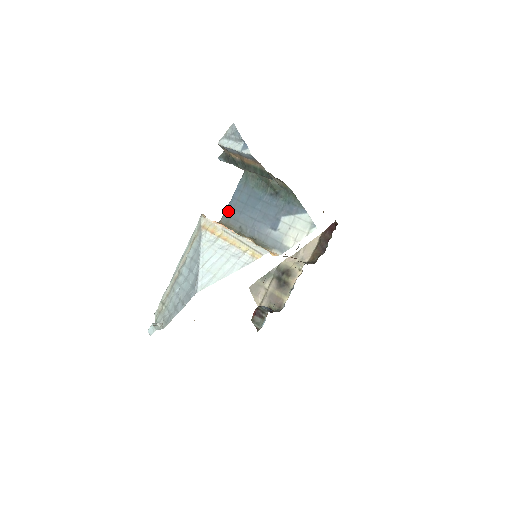
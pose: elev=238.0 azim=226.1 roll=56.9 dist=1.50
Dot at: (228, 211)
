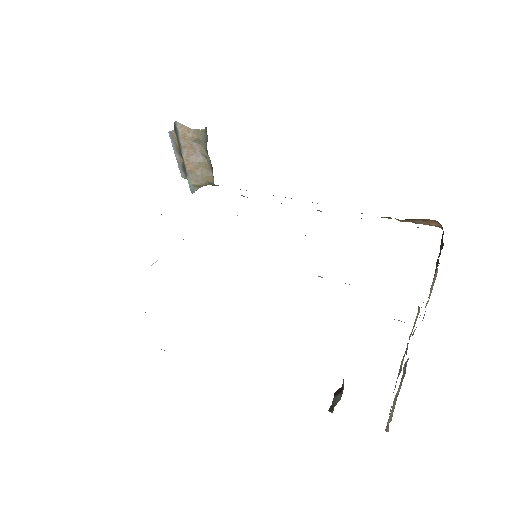
Dot at: occluded
